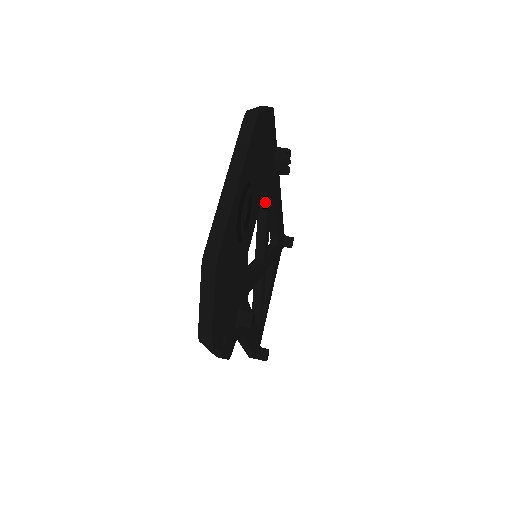
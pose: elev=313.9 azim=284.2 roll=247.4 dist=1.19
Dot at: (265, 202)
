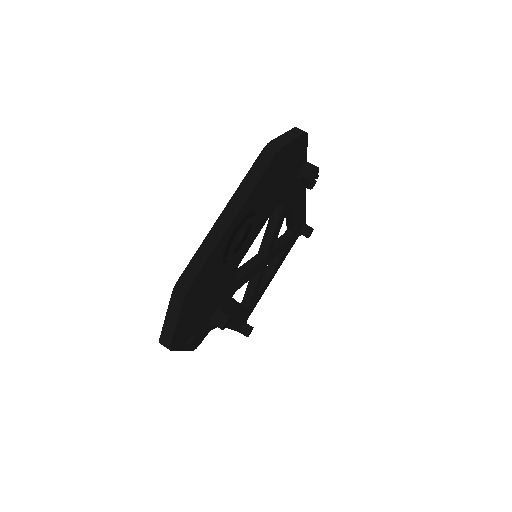
Dot at: (279, 210)
